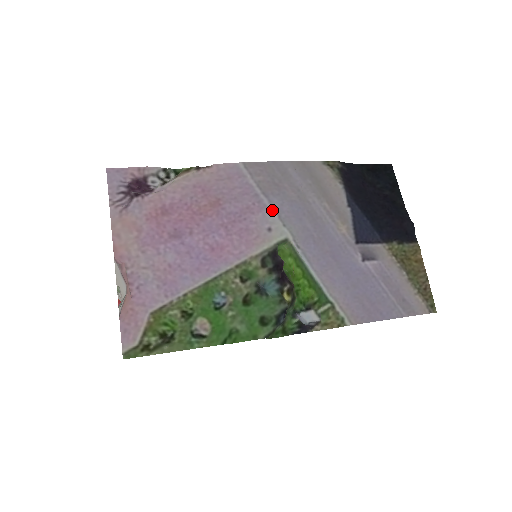
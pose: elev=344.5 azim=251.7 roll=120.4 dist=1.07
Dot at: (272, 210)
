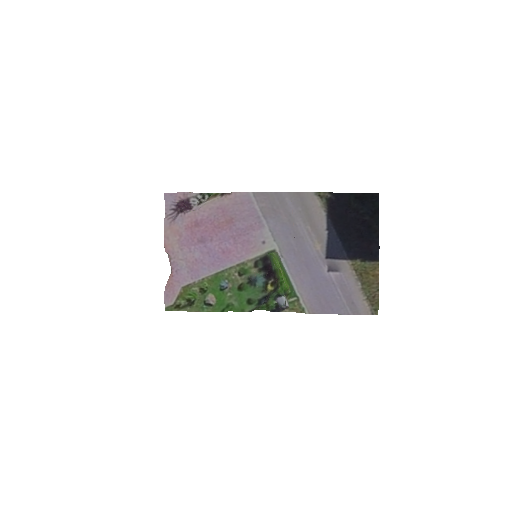
Dot at: (268, 229)
